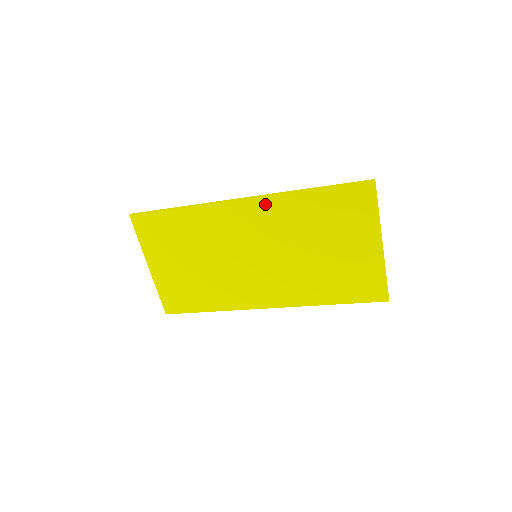
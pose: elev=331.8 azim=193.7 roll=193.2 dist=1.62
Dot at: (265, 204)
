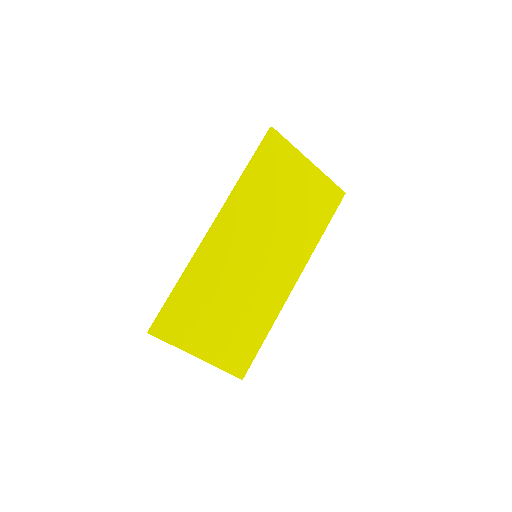
Dot at: (230, 211)
